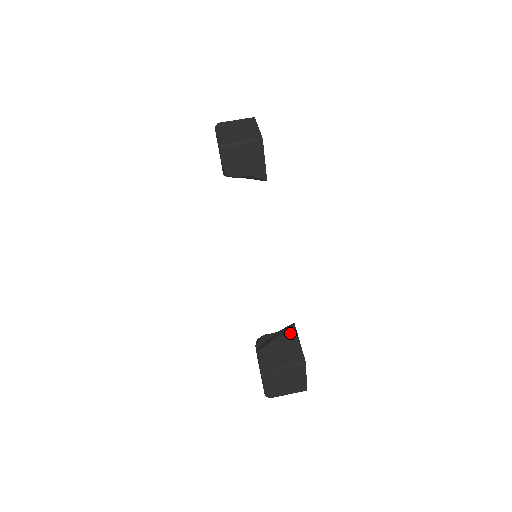
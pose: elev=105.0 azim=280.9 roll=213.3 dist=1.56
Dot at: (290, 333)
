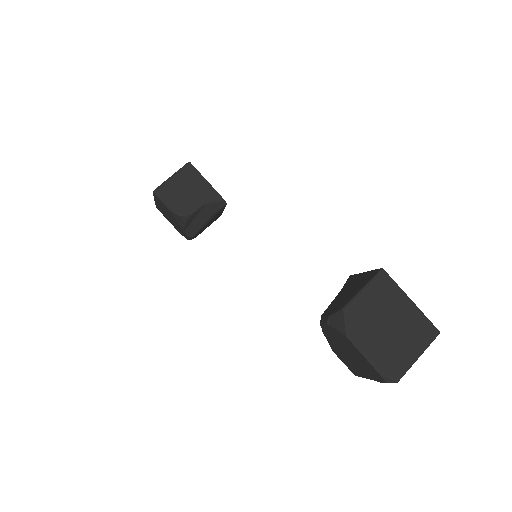
Dot at: (349, 281)
